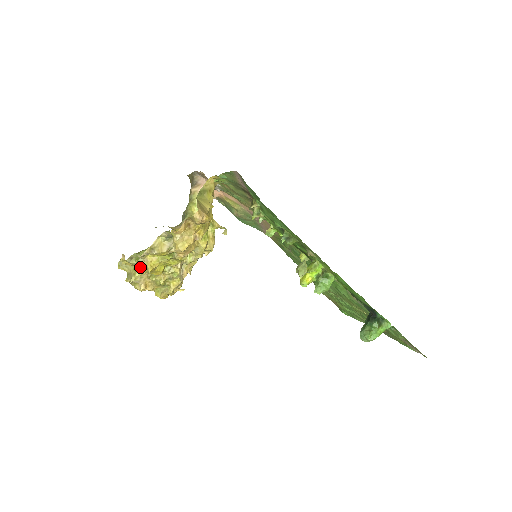
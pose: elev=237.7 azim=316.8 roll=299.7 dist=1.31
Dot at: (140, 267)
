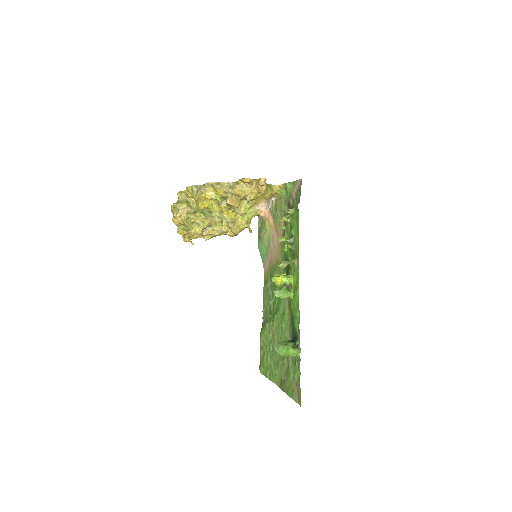
Dot at: (197, 194)
